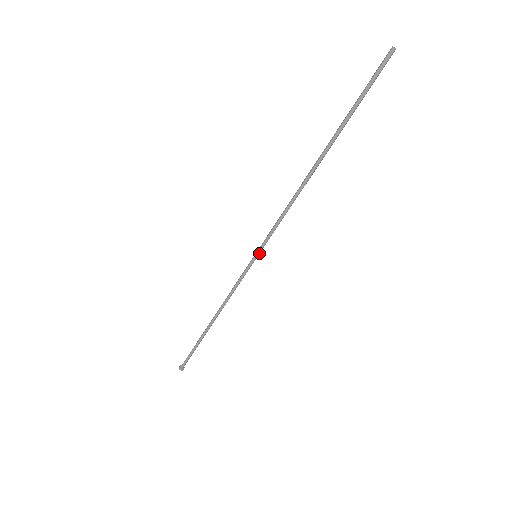
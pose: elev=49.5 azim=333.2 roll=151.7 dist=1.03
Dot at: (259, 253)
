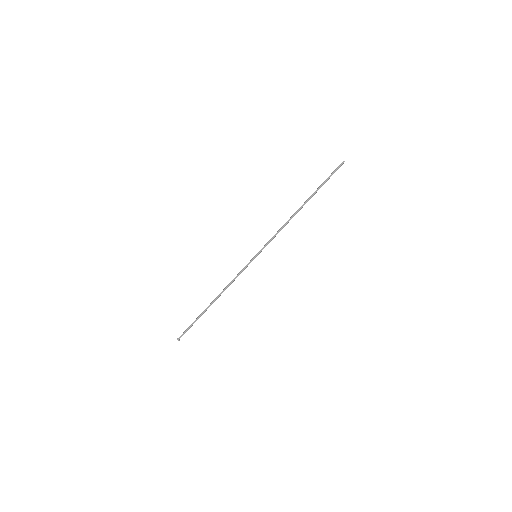
Dot at: (258, 254)
